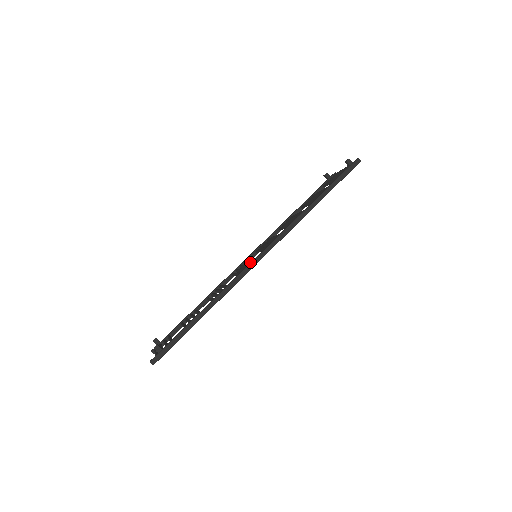
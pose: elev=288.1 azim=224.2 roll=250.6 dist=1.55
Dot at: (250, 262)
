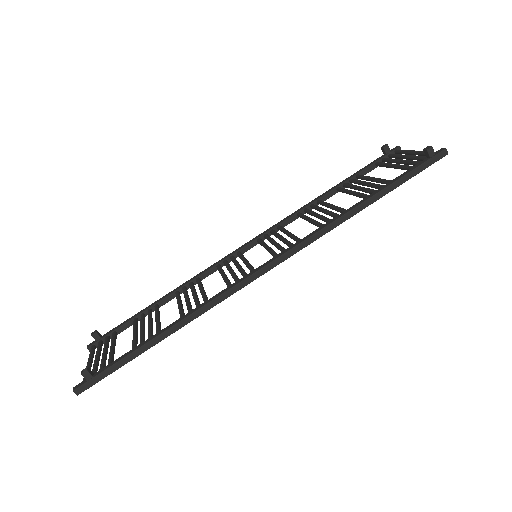
Dot at: occluded
